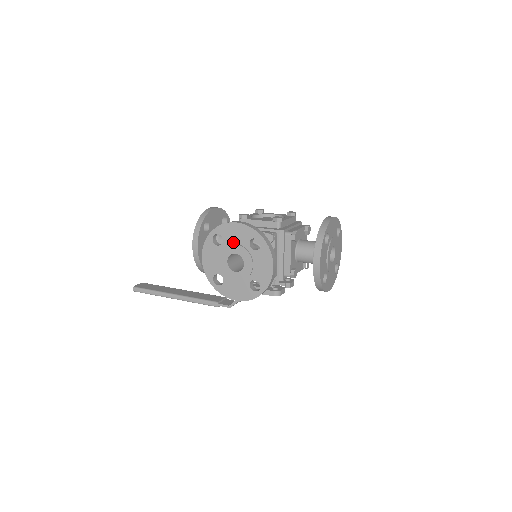
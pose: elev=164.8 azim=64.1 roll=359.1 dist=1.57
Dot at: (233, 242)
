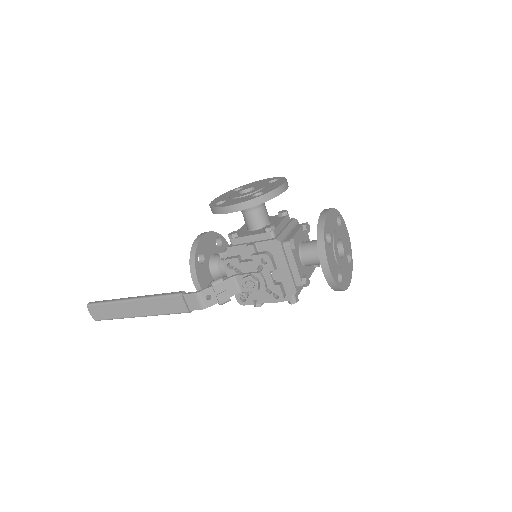
Dot at: occluded
